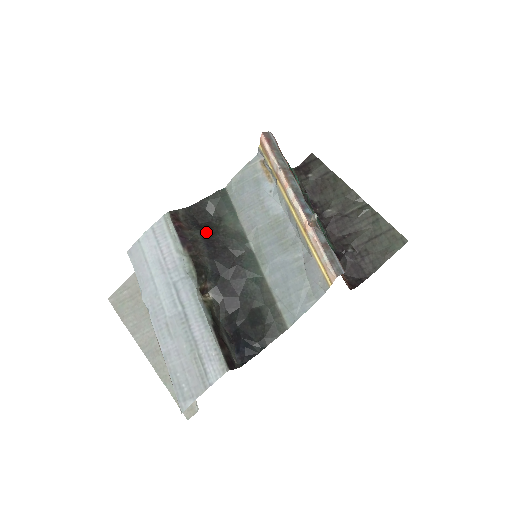
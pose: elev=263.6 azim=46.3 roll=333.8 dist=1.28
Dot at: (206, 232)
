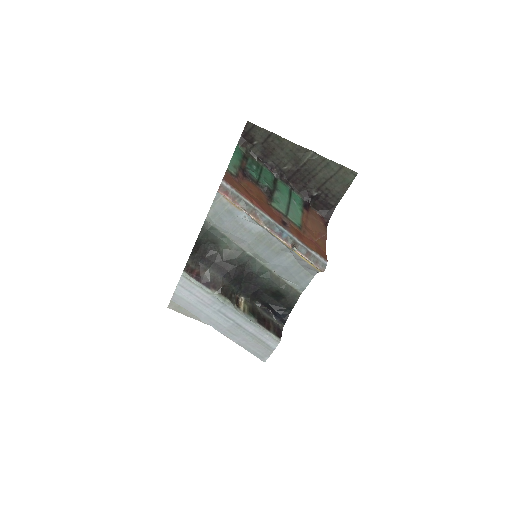
Dot at: (215, 264)
